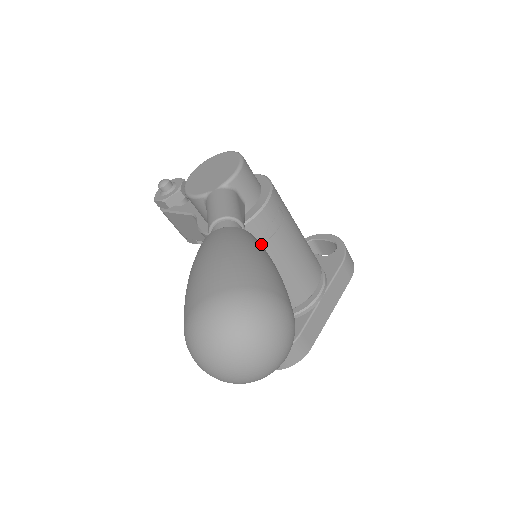
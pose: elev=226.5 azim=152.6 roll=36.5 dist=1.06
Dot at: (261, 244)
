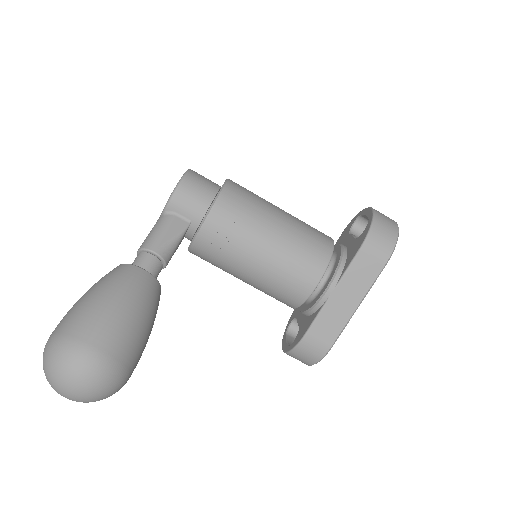
Dot at: (220, 254)
